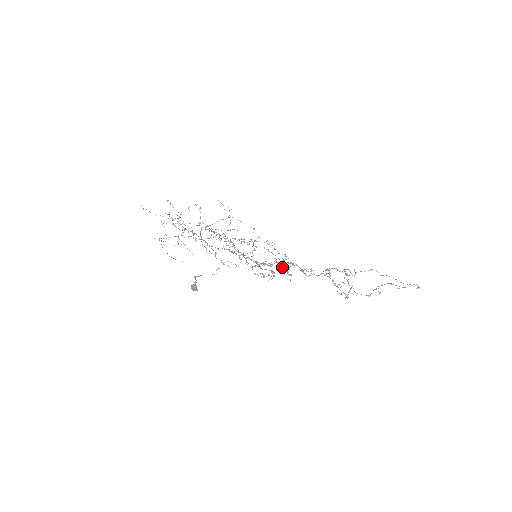
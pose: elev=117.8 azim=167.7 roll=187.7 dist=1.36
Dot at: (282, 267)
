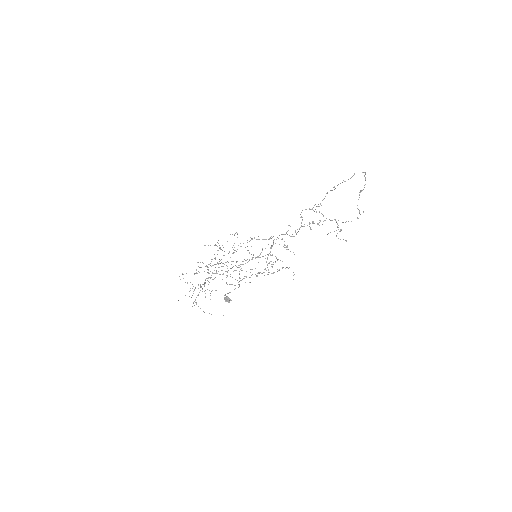
Dot at: occluded
